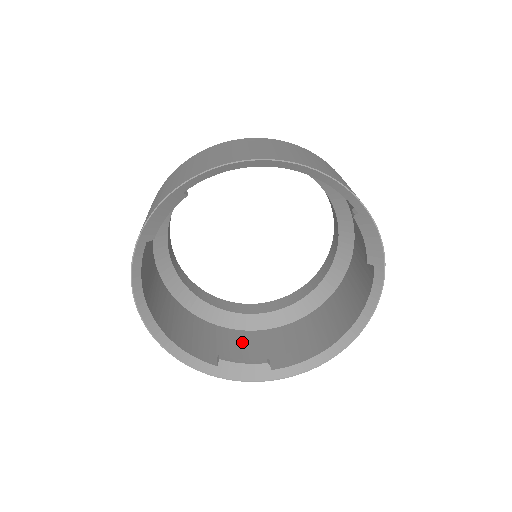
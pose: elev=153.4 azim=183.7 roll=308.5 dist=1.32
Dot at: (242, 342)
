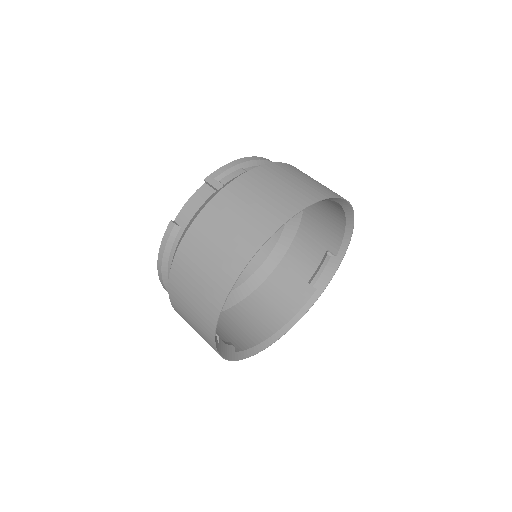
Dot at: occluded
